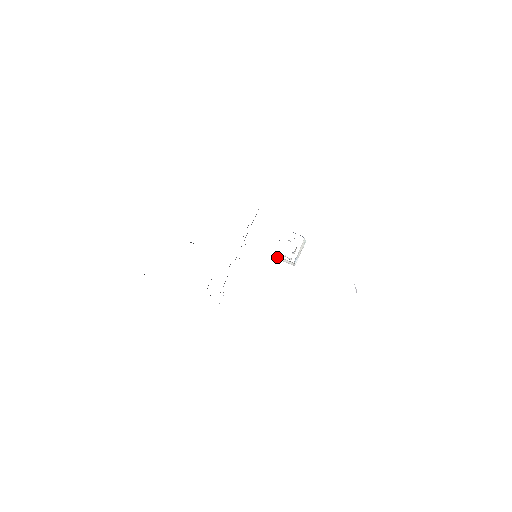
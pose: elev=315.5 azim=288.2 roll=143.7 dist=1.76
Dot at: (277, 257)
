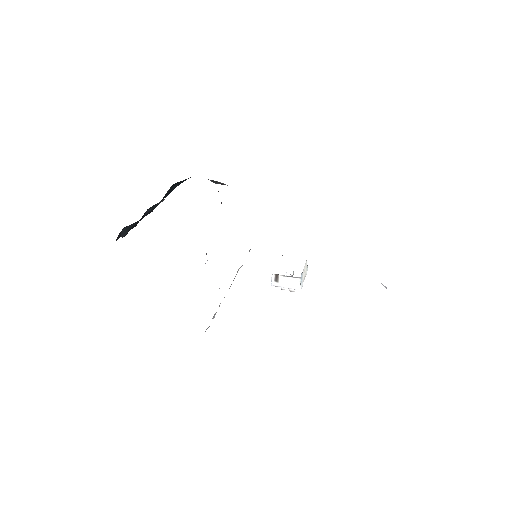
Dot at: (277, 283)
